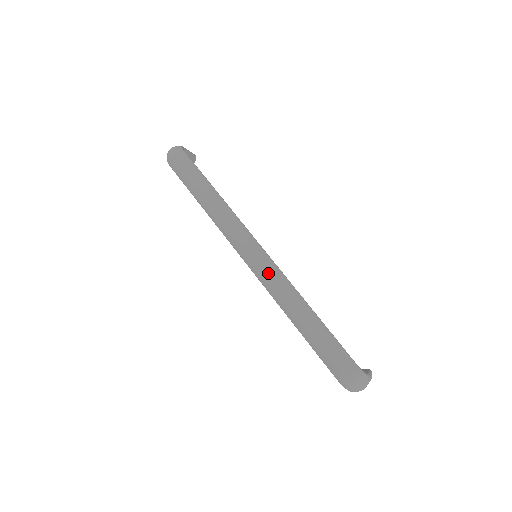
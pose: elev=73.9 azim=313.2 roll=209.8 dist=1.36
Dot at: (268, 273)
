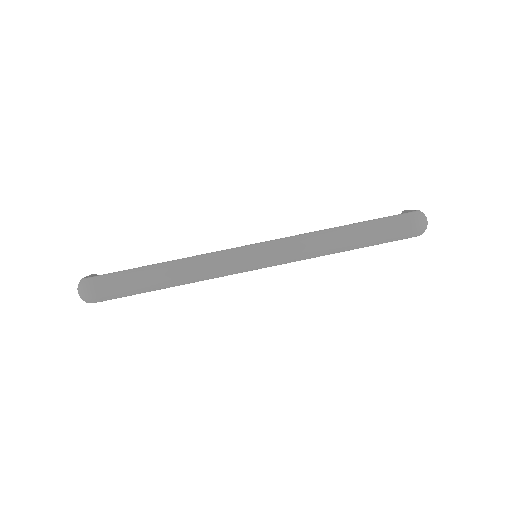
Dot at: (285, 250)
